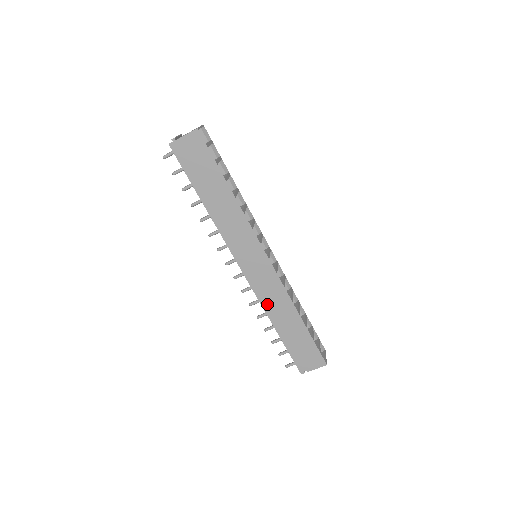
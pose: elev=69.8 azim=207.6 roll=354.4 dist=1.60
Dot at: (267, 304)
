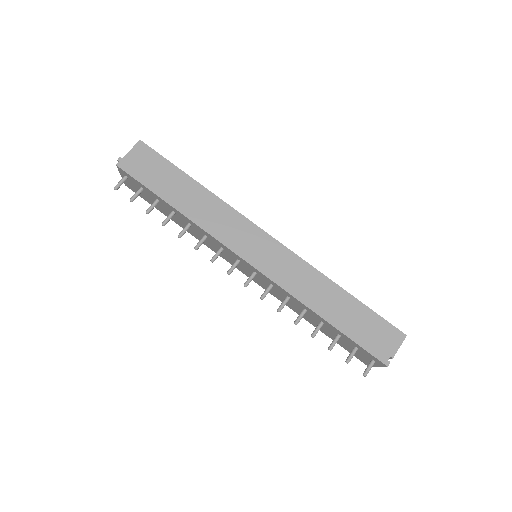
Dot at: (297, 290)
